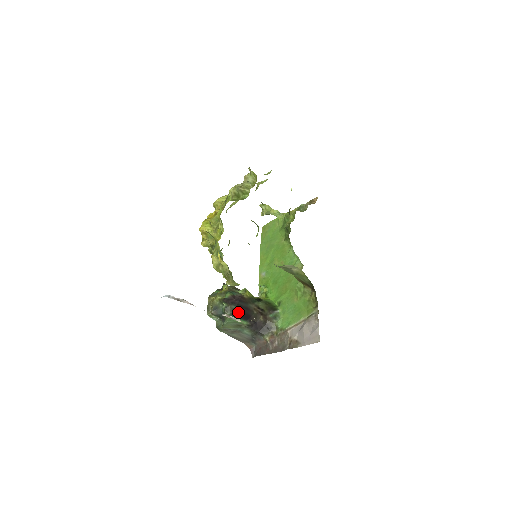
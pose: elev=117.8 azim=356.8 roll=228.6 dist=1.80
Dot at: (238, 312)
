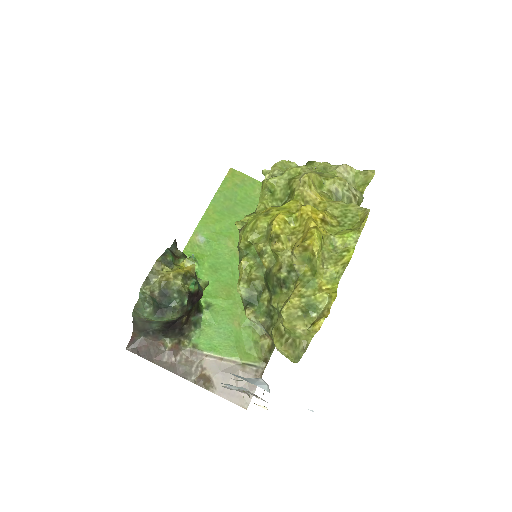
Dot at: occluded
